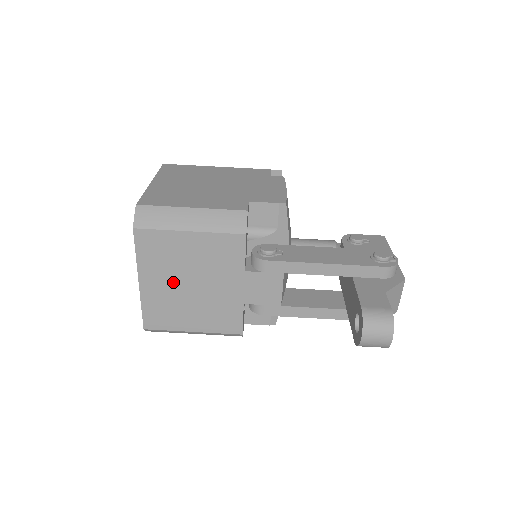
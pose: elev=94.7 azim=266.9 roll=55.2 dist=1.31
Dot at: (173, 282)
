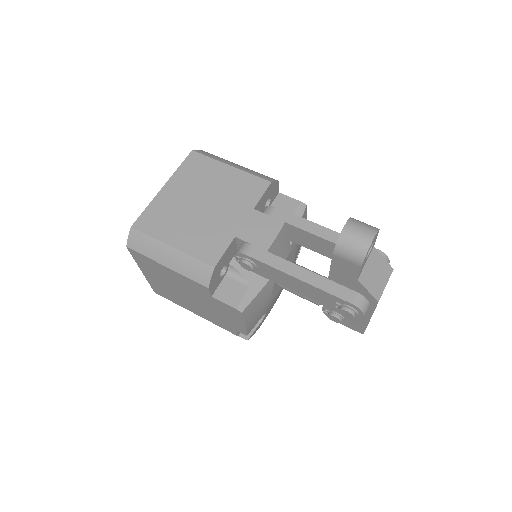
Dot at: (190, 197)
